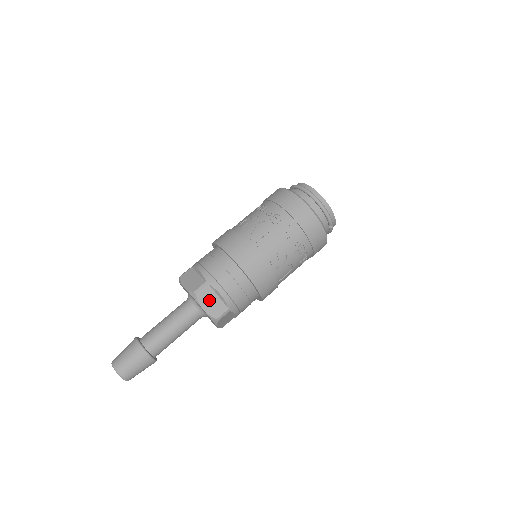
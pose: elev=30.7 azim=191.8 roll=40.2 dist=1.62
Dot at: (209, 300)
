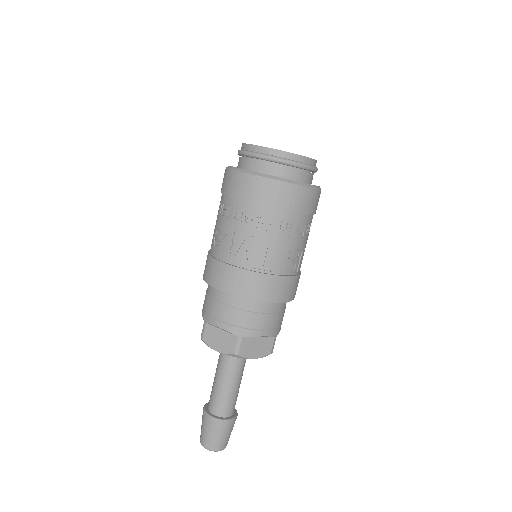
Dot at: (253, 348)
